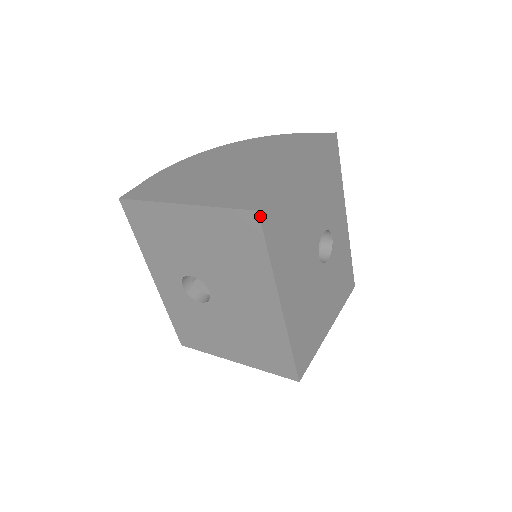
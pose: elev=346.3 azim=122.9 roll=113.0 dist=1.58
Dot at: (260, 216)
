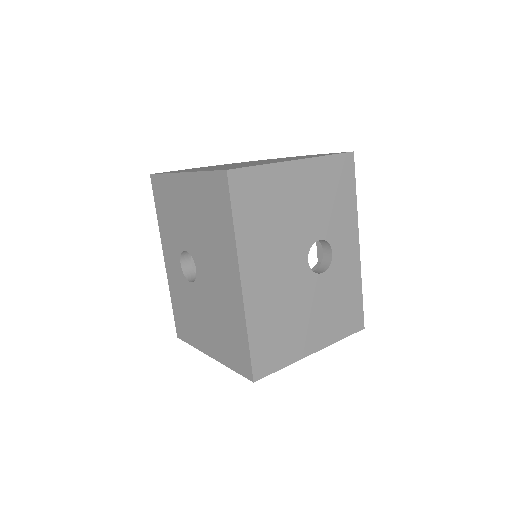
Dot at: (228, 176)
